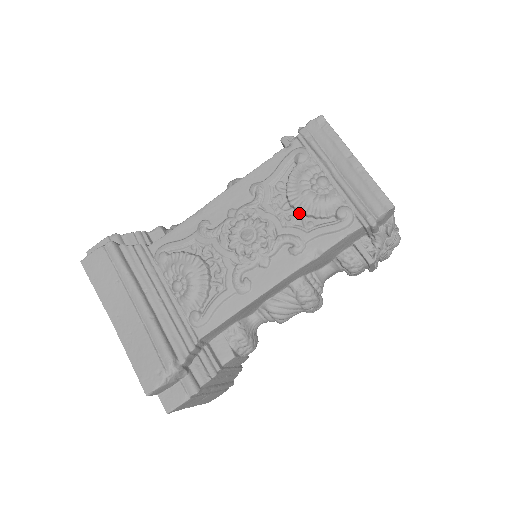
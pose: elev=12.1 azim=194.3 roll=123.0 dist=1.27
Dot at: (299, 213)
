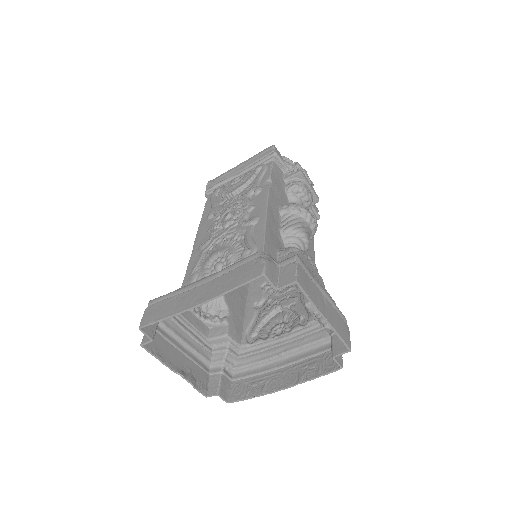
Dot at: (241, 191)
